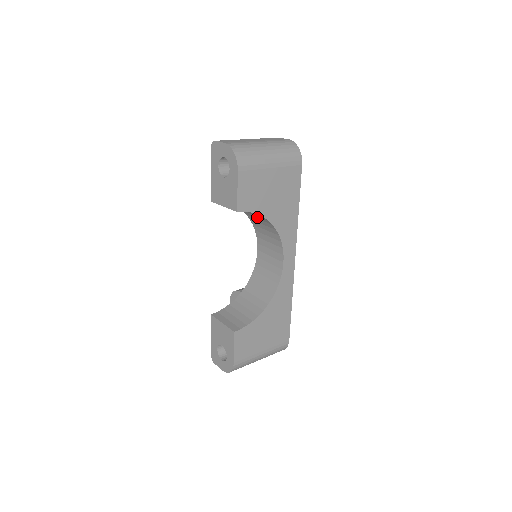
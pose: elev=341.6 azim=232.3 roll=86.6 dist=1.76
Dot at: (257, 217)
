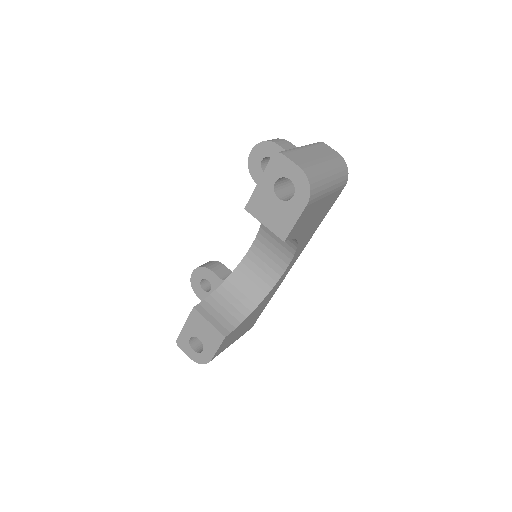
Dot at: occluded
